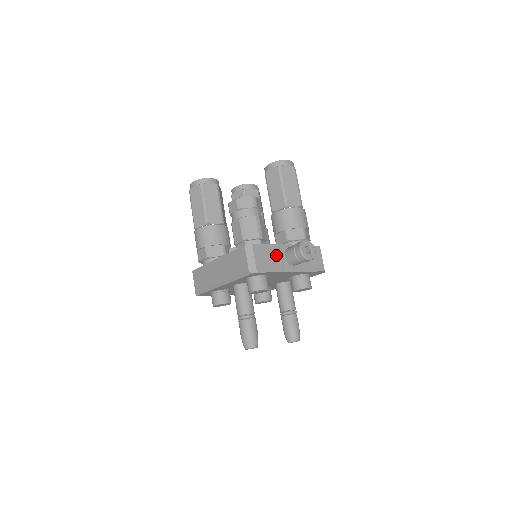
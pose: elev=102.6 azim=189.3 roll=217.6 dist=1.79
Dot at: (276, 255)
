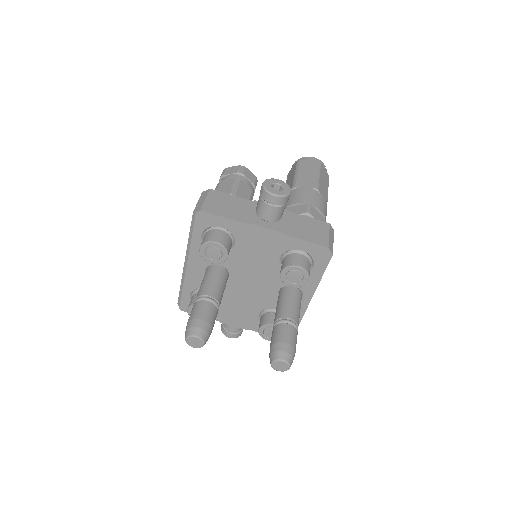
Dot at: (243, 208)
